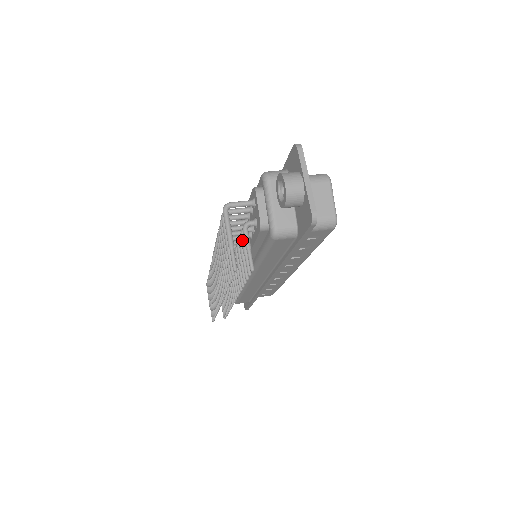
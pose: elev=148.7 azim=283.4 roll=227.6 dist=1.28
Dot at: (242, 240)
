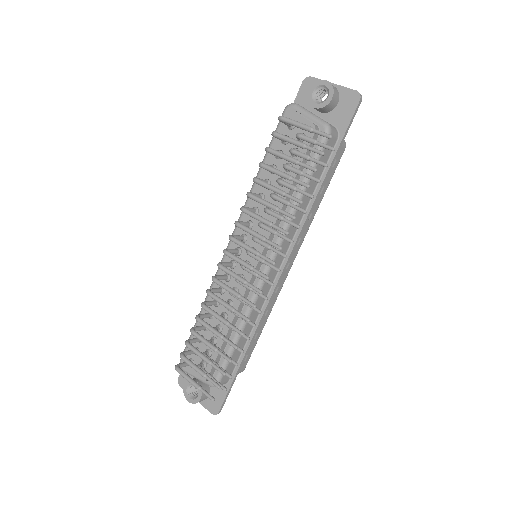
Dot at: (298, 151)
